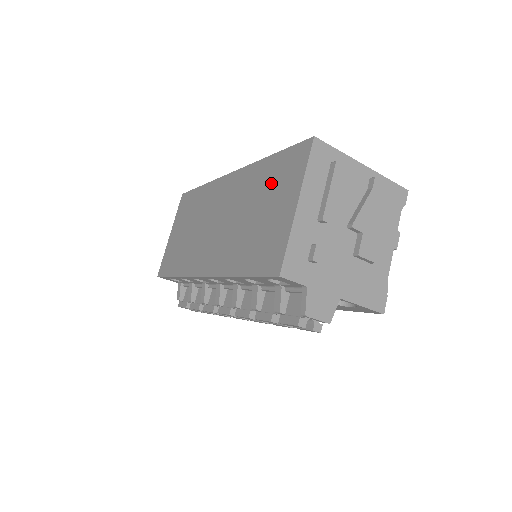
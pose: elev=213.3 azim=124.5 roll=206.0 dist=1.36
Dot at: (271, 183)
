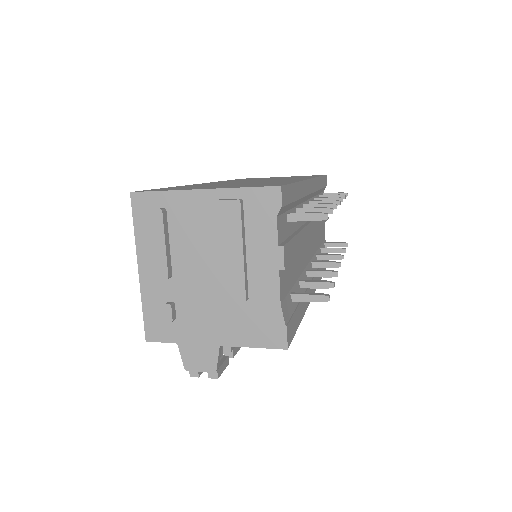
Dot at: occluded
